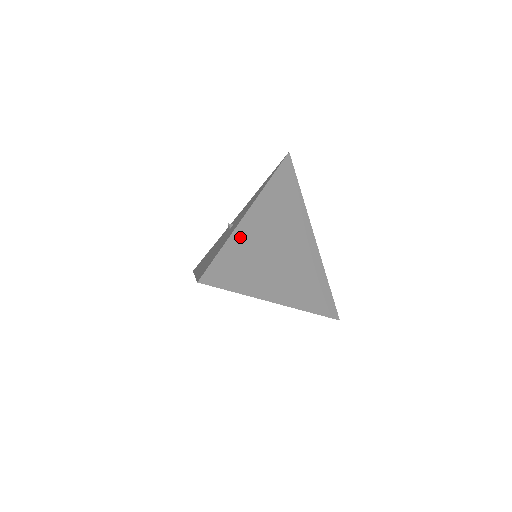
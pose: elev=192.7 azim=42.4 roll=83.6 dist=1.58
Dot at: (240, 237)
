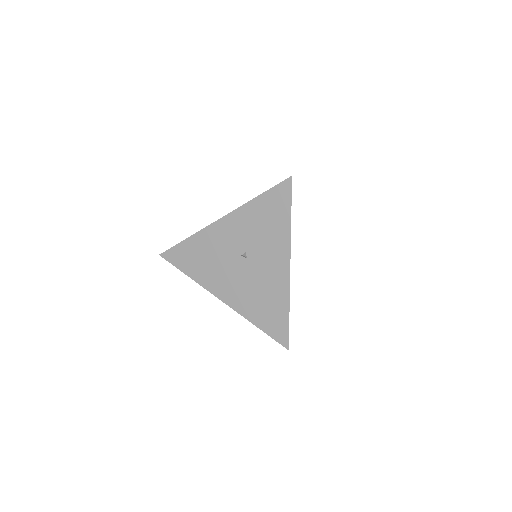
Dot at: occluded
